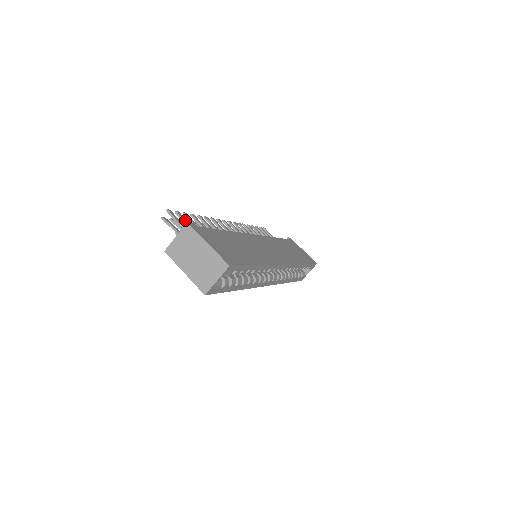
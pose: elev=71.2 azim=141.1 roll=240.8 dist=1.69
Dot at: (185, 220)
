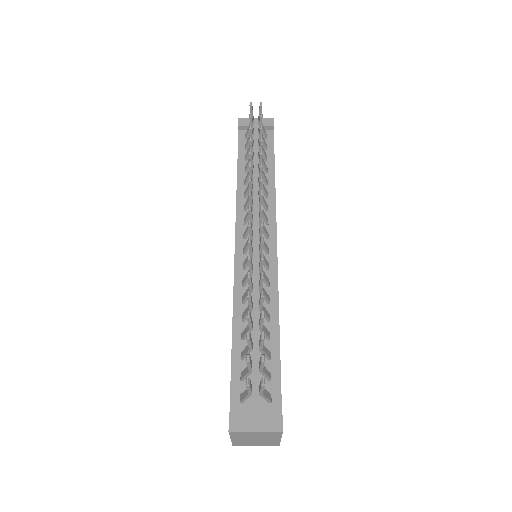
Dot at: occluded
